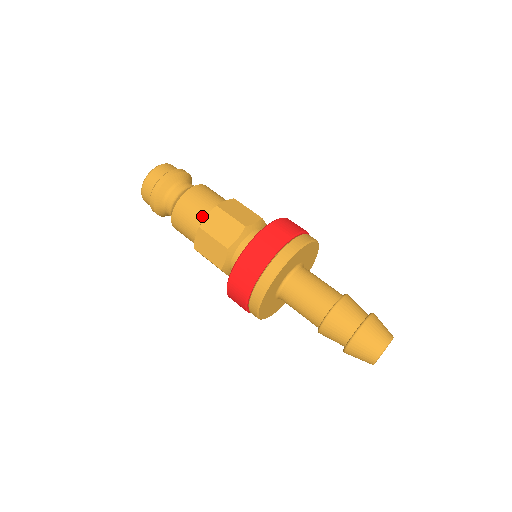
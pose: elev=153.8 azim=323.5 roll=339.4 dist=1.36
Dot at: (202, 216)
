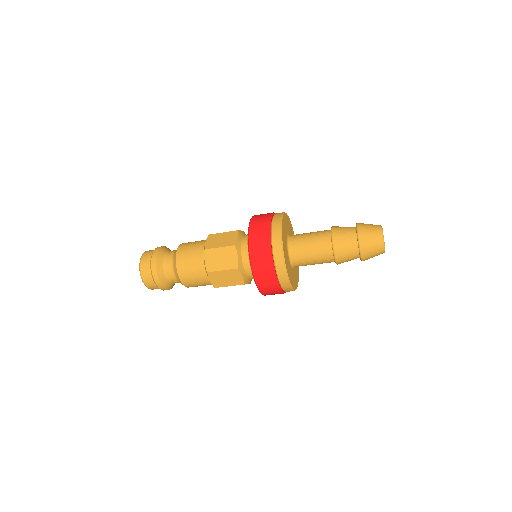
Dot at: (201, 264)
